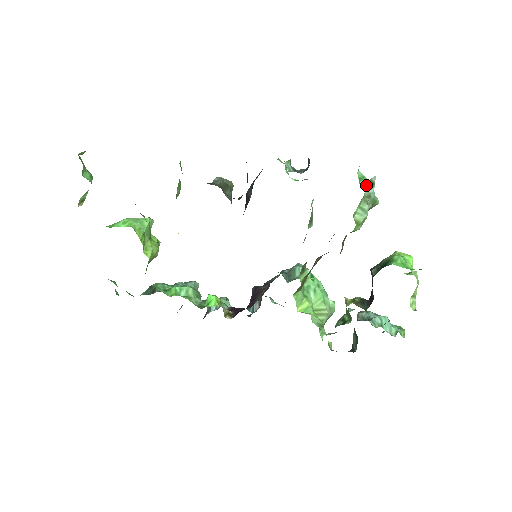
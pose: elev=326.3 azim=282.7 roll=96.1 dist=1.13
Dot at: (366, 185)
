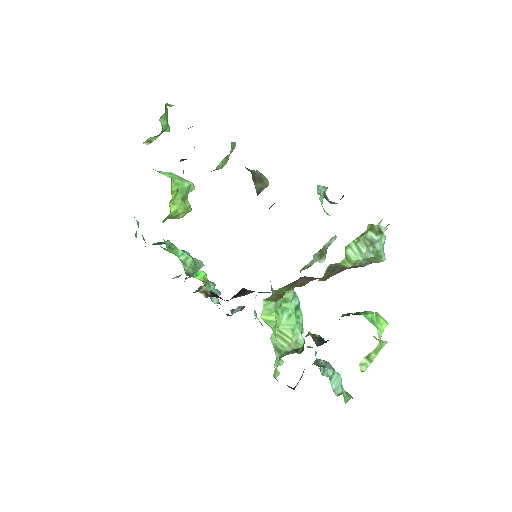
Dot at: (371, 227)
